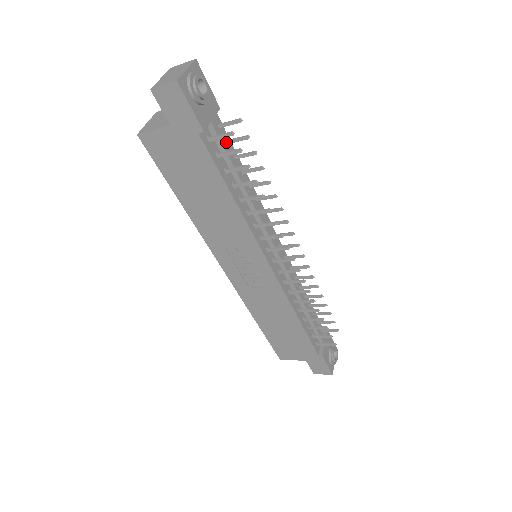
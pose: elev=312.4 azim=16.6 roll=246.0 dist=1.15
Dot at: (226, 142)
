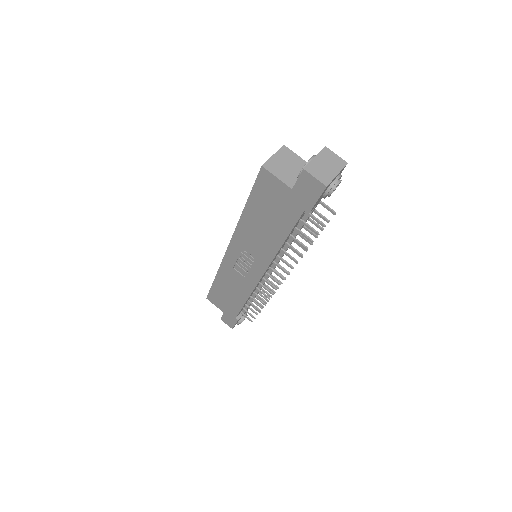
Dot at: occluded
